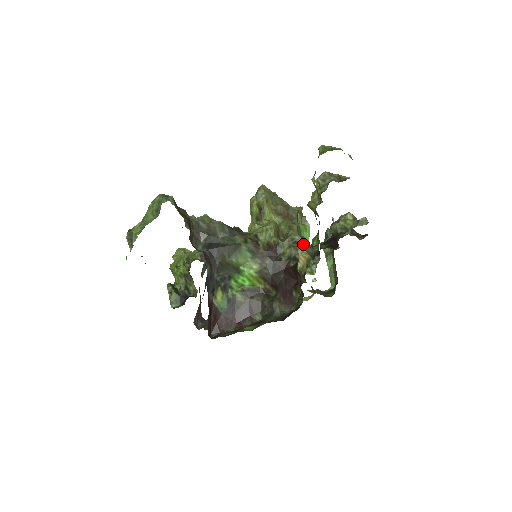
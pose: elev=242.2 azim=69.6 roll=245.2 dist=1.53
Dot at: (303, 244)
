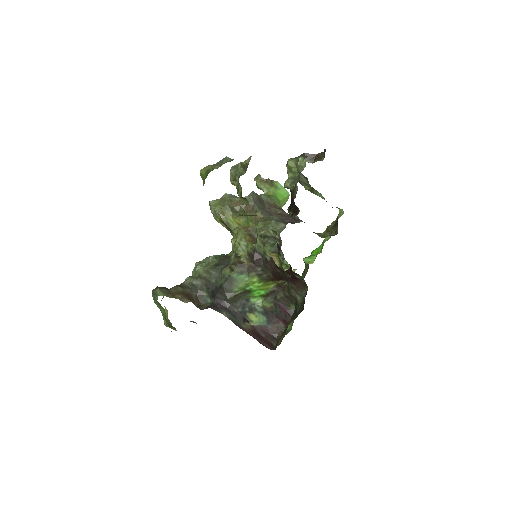
Dot at: (271, 233)
